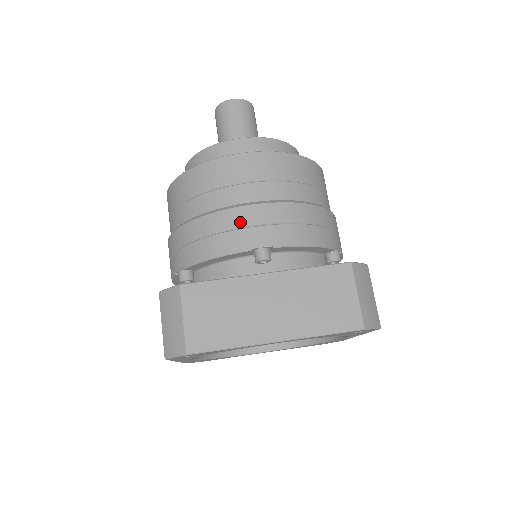
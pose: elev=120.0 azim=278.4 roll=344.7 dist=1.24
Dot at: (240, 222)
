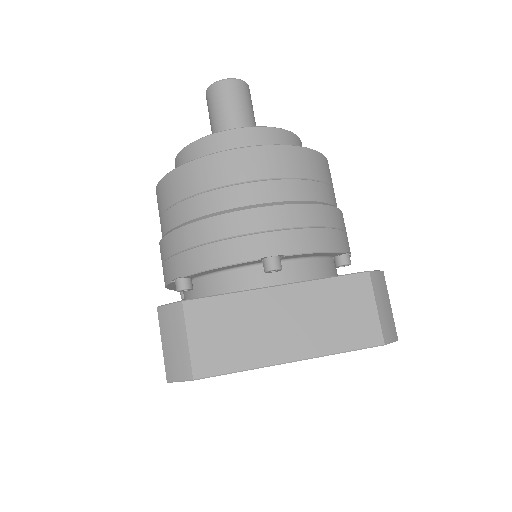
Dot at: (247, 227)
